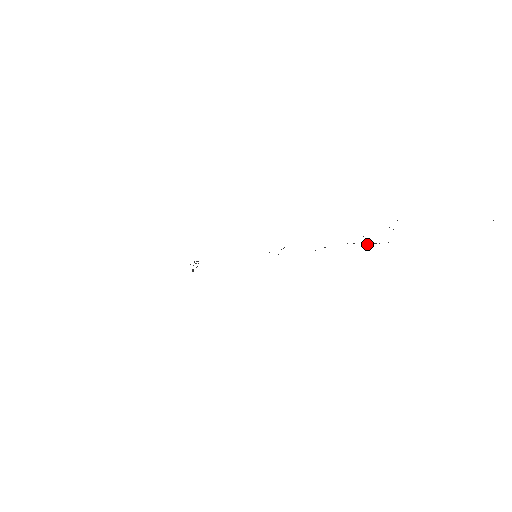
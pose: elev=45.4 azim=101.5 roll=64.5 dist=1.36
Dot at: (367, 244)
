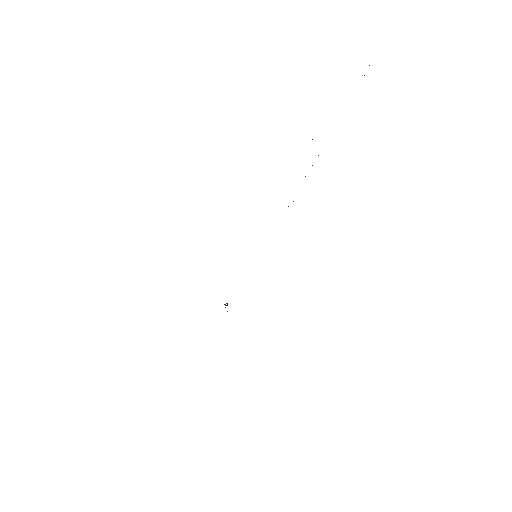
Dot at: occluded
